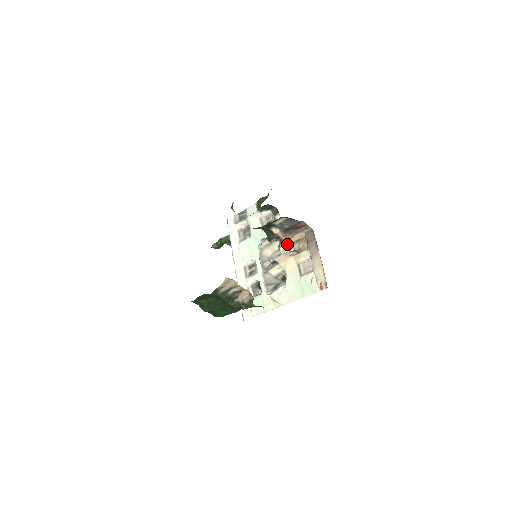
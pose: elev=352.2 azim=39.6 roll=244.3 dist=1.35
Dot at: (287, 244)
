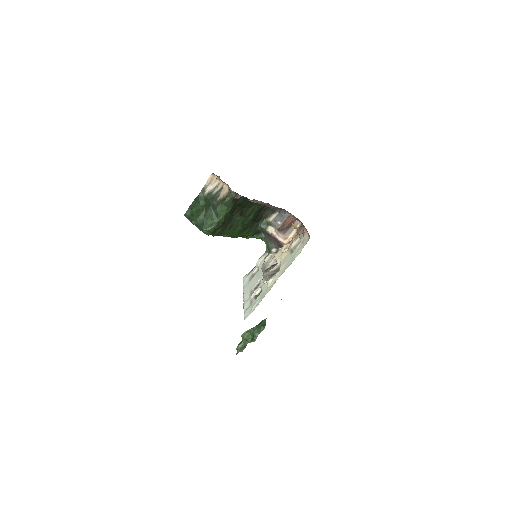
Dot at: occluded
